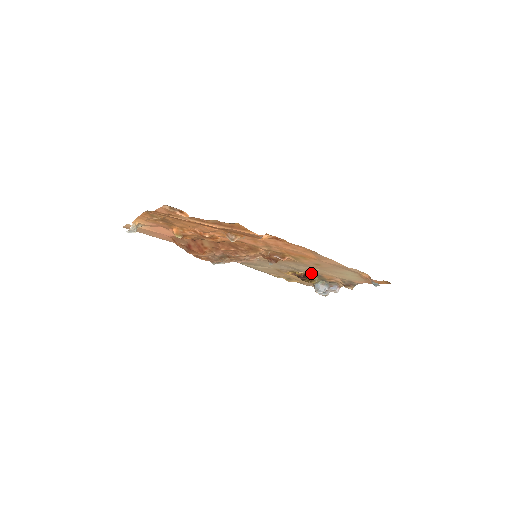
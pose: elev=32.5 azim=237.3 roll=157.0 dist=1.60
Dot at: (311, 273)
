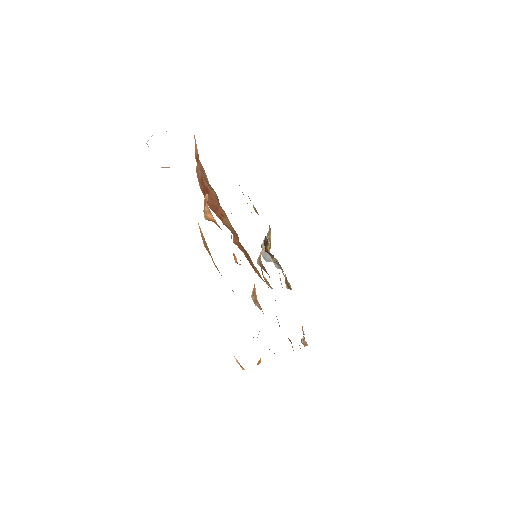
Dot at: occluded
